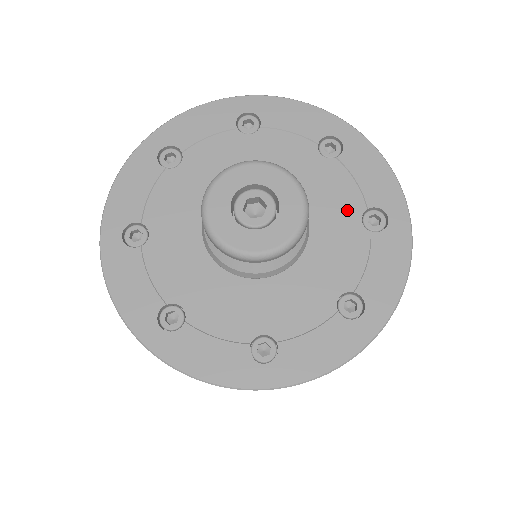
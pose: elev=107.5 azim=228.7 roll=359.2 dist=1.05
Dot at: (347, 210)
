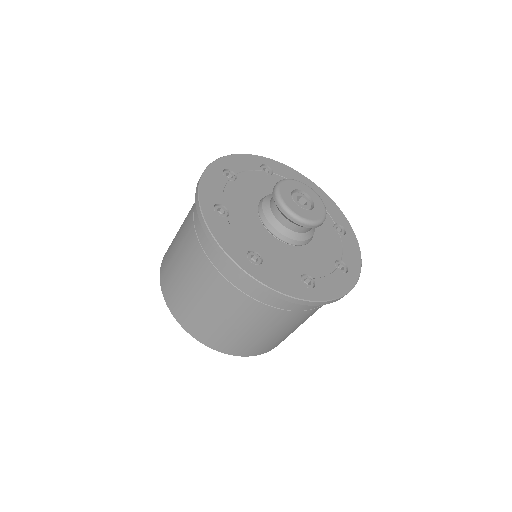
Dot at: (326, 222)
